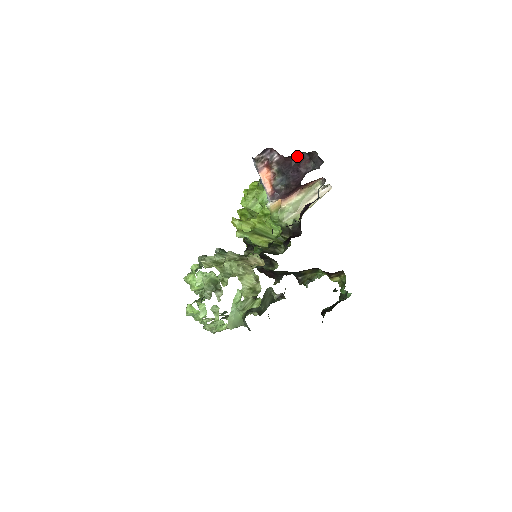
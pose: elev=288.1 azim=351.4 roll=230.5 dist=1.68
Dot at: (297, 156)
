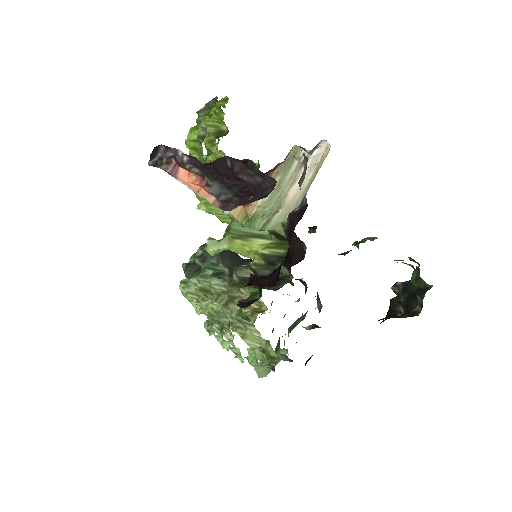
Dot at: (218, 158)
